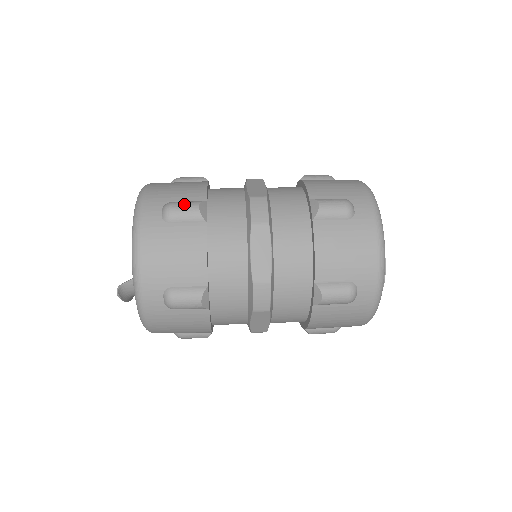
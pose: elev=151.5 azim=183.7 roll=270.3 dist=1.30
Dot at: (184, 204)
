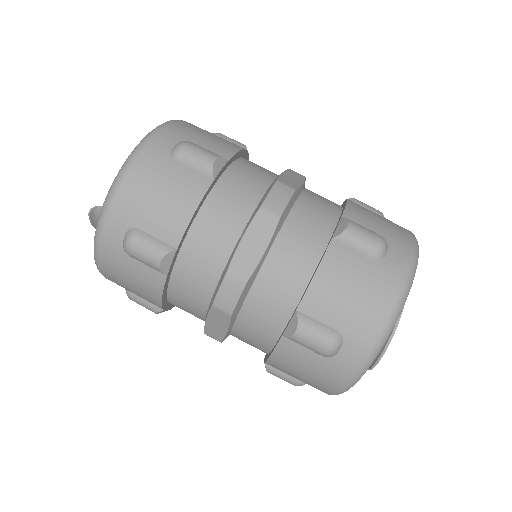
Dot at: (201, 149)
